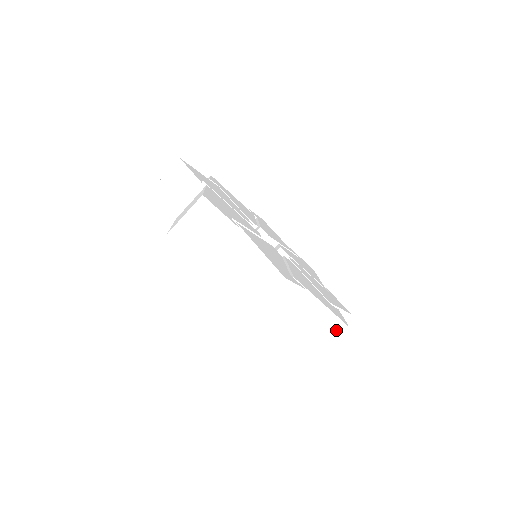
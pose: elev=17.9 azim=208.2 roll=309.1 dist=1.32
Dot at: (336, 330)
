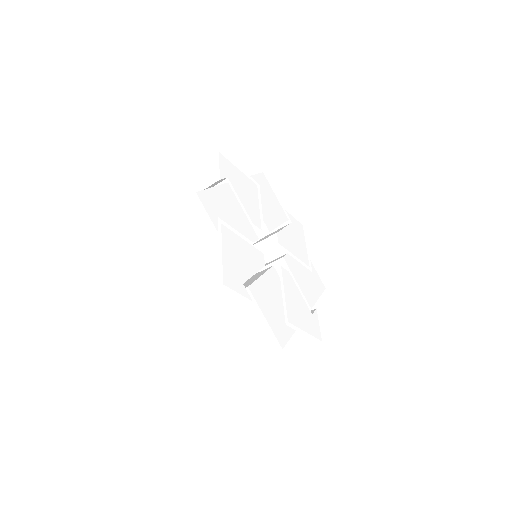
Dot at: (271, 346)
